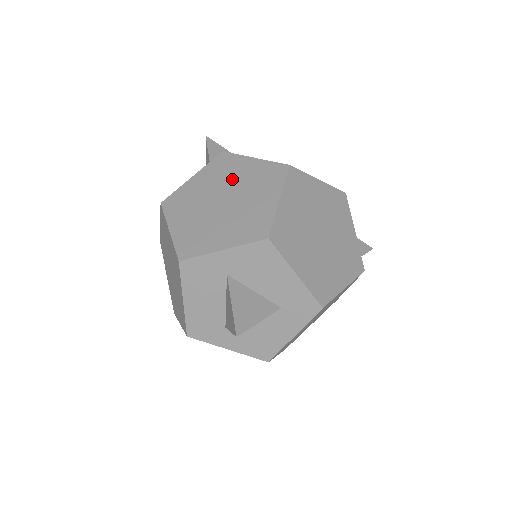
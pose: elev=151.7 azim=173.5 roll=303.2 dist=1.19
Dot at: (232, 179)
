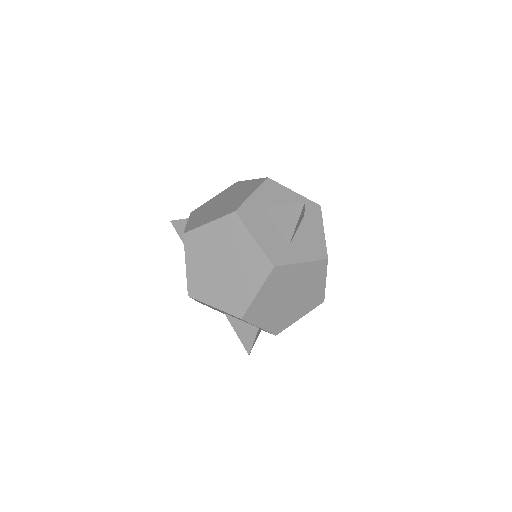
Dot at: (214, 202)
